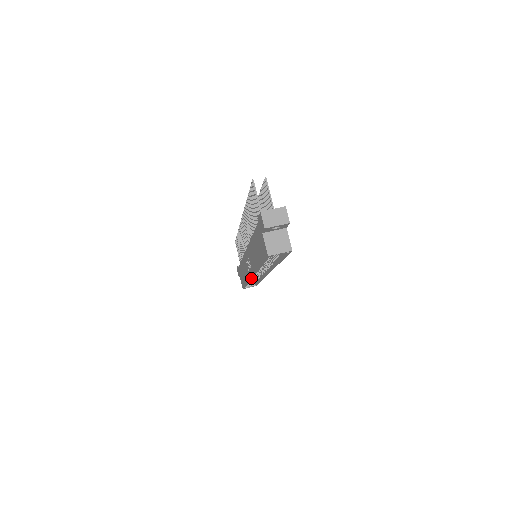
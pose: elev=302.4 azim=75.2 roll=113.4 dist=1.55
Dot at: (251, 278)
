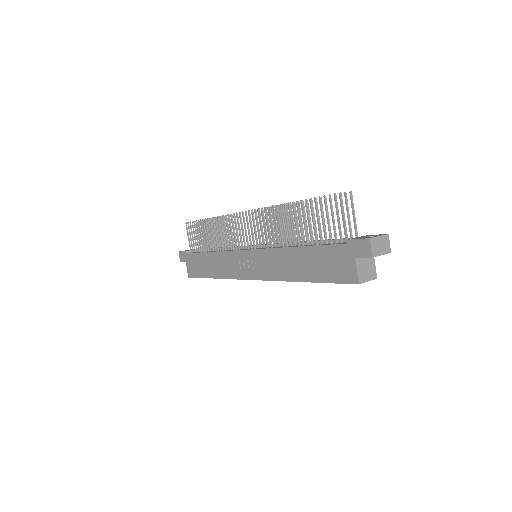
Dot at: (245, 279)
